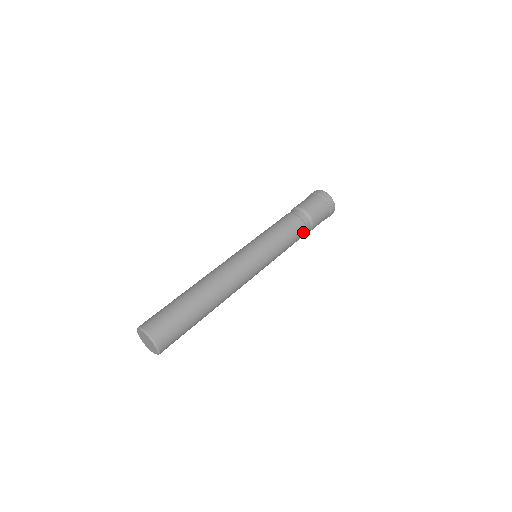
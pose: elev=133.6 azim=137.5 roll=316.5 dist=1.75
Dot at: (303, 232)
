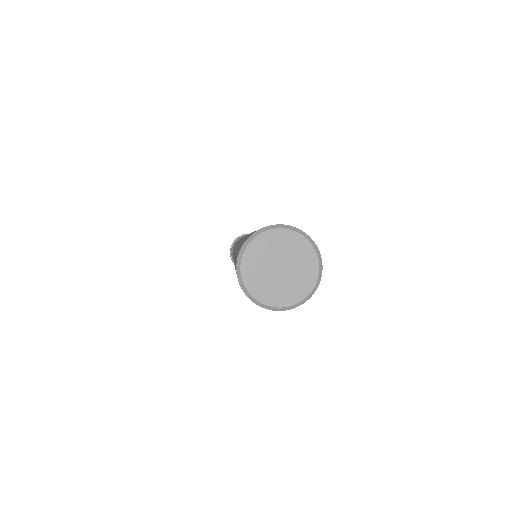
Dot at: occluded
